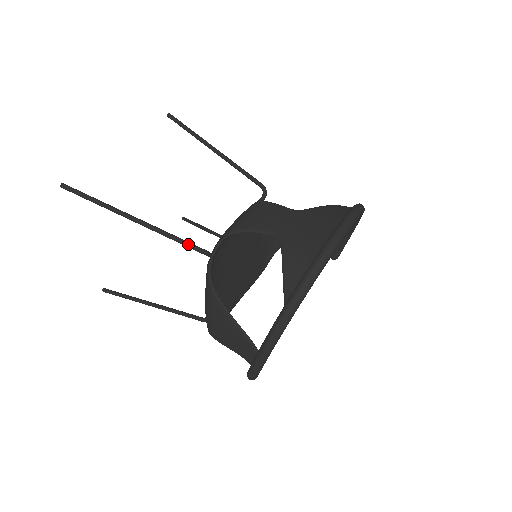
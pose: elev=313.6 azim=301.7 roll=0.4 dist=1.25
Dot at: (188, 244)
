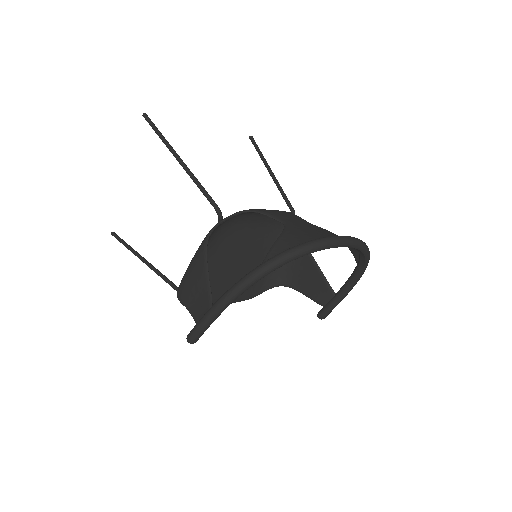
Dot at: (210, 197)
